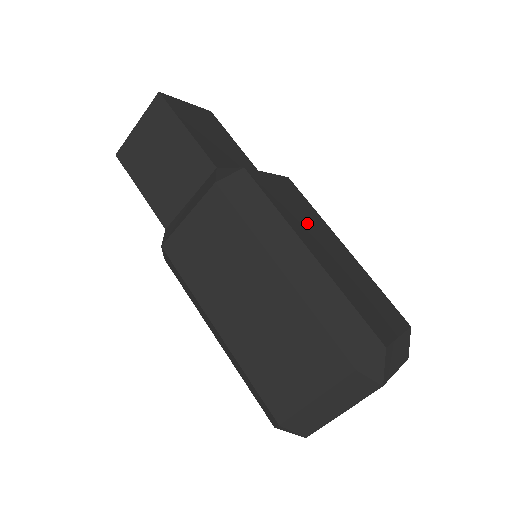
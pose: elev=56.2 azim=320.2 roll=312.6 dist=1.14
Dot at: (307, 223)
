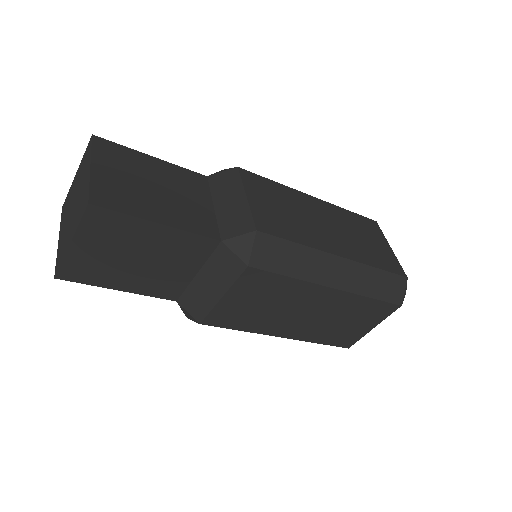
Dot at: (304, 219)
